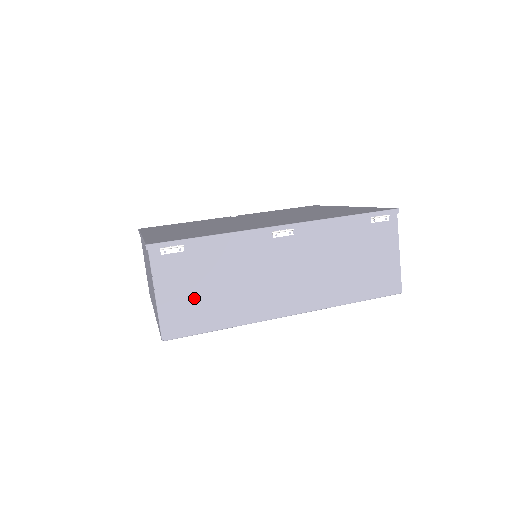
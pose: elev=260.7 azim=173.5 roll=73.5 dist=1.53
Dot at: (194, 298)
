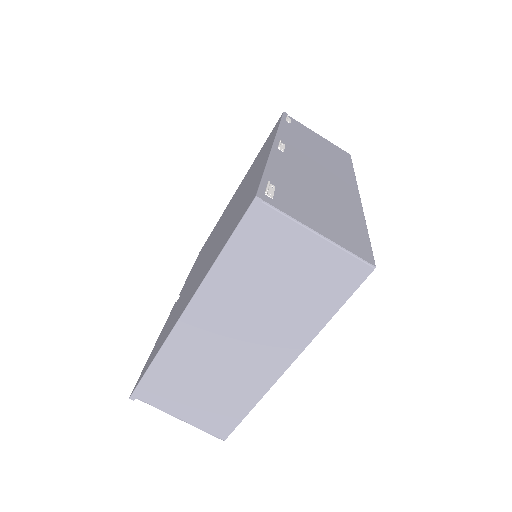
Dot at: (330, 219)
